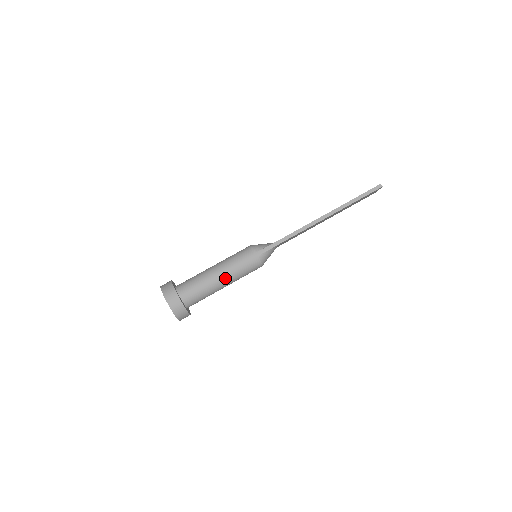
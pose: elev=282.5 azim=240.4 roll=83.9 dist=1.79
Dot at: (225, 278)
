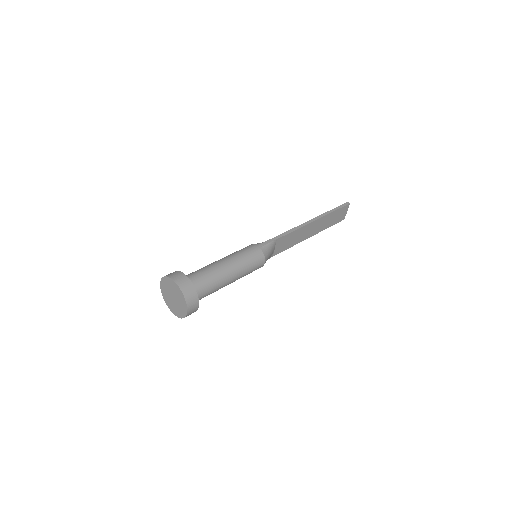
Dot at: (231, 265)
